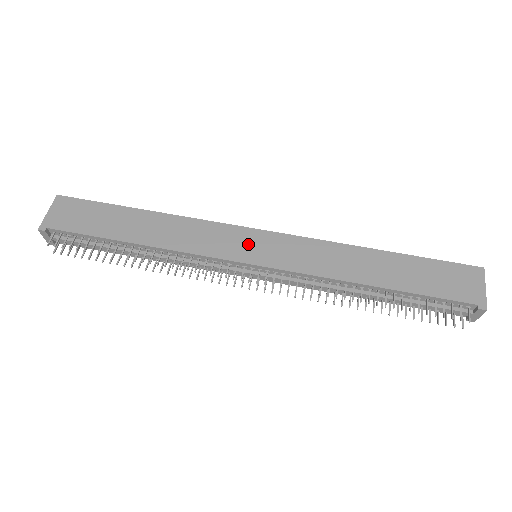
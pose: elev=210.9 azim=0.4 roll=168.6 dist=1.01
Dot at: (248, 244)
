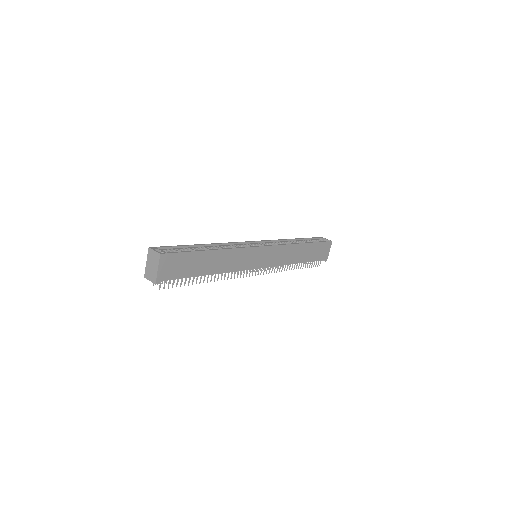
Dot at: (259, 257)
